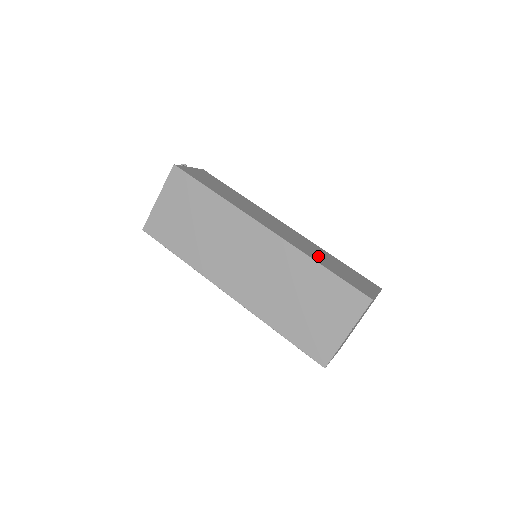
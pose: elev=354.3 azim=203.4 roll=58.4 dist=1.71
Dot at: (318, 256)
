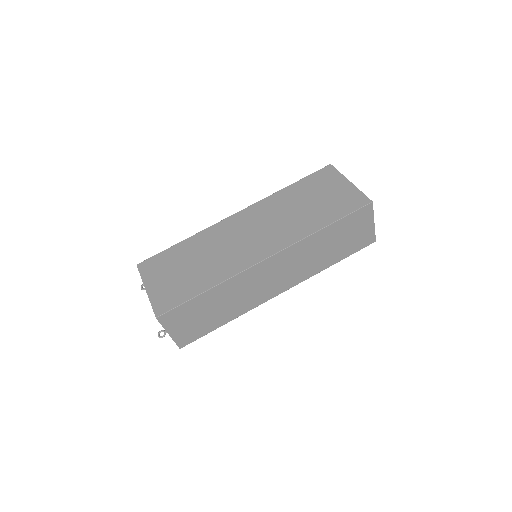
Dot at: occluded
